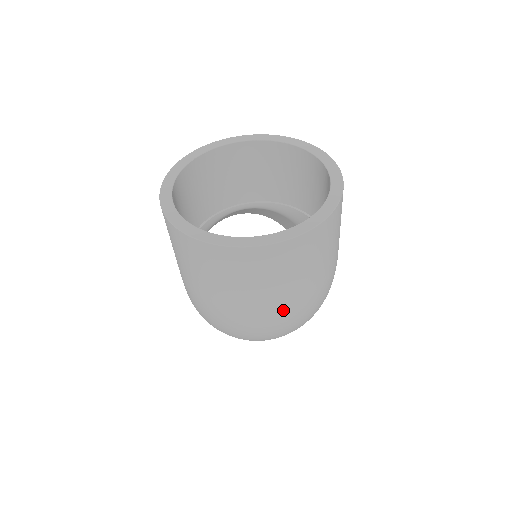
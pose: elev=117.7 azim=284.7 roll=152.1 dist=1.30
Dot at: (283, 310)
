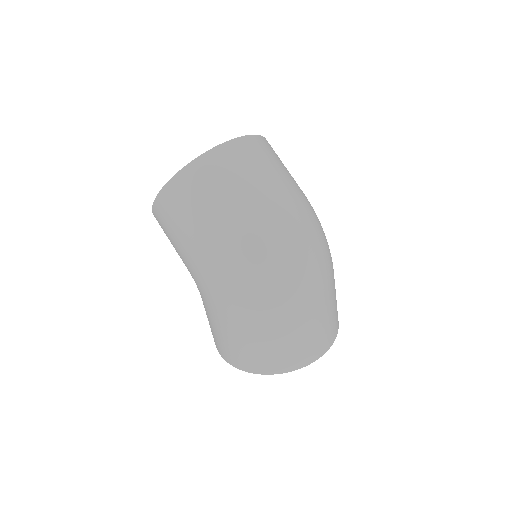
Dot at: (275, 206)
